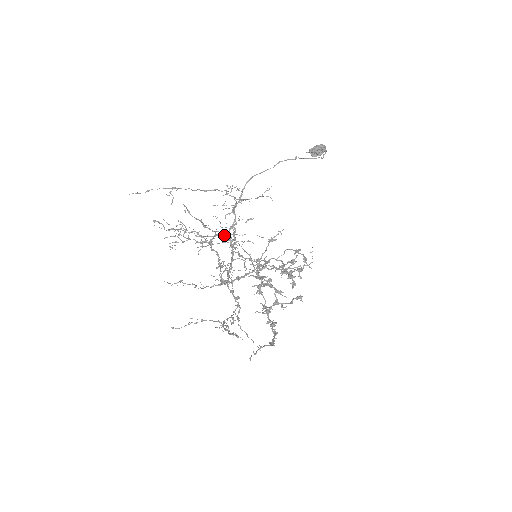
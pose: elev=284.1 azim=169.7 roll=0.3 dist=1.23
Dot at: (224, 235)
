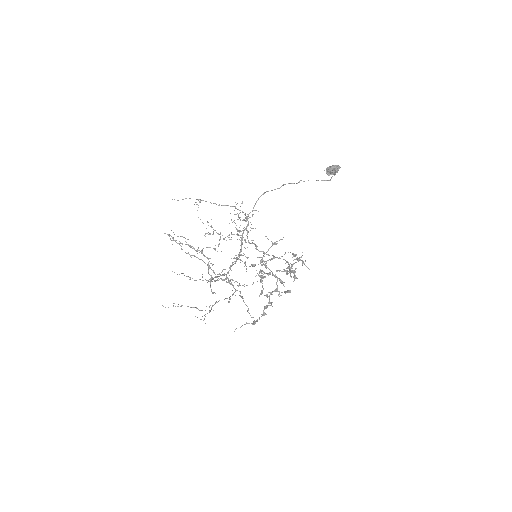
Dot at: (194, 256)
